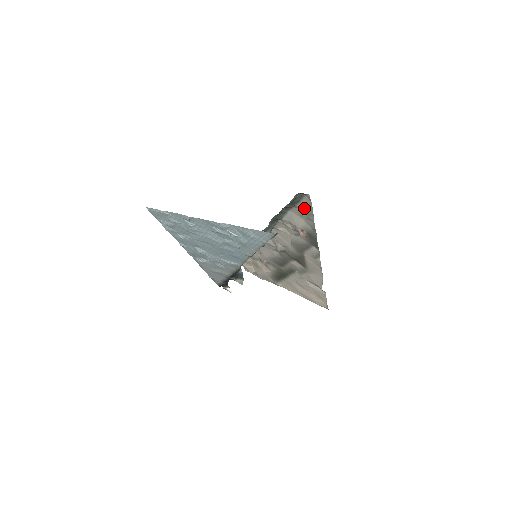
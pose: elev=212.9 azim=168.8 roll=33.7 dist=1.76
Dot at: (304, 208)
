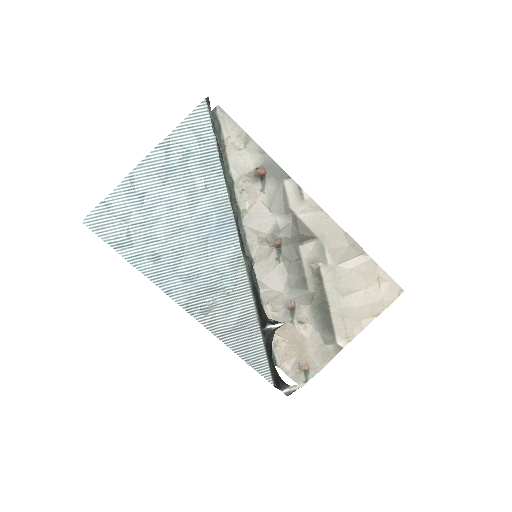
Dot at: (231, 133)
